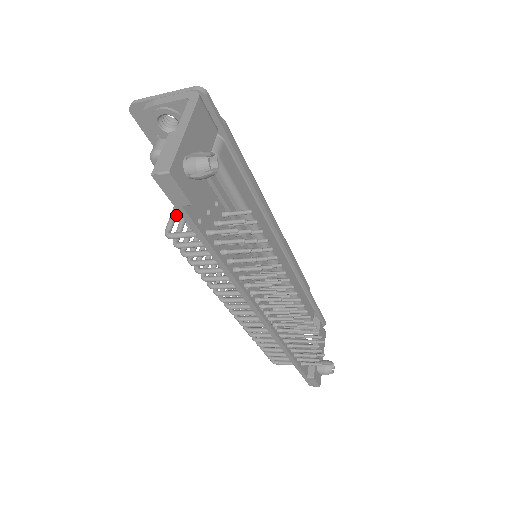
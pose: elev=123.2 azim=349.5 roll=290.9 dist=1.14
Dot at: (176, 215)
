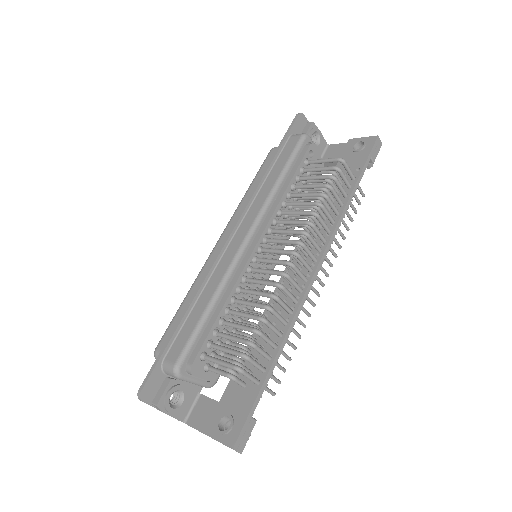
Dot at: (327, 162)
